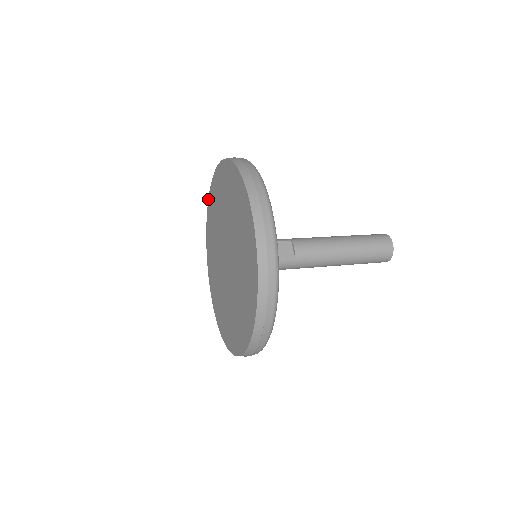
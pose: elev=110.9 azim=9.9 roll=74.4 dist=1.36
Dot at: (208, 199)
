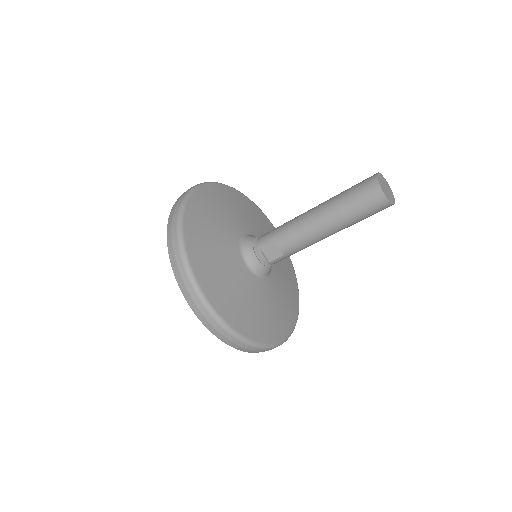
Dot at: occluded
